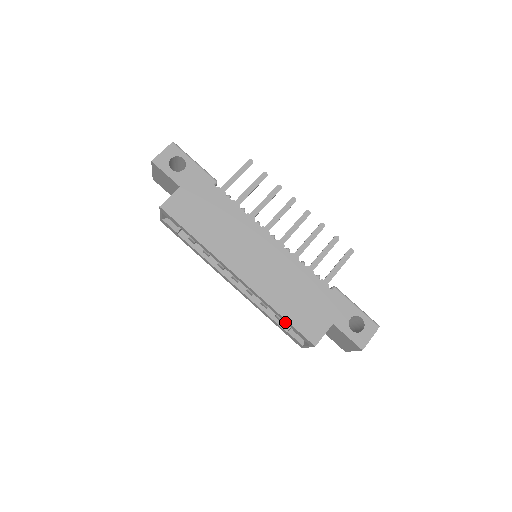
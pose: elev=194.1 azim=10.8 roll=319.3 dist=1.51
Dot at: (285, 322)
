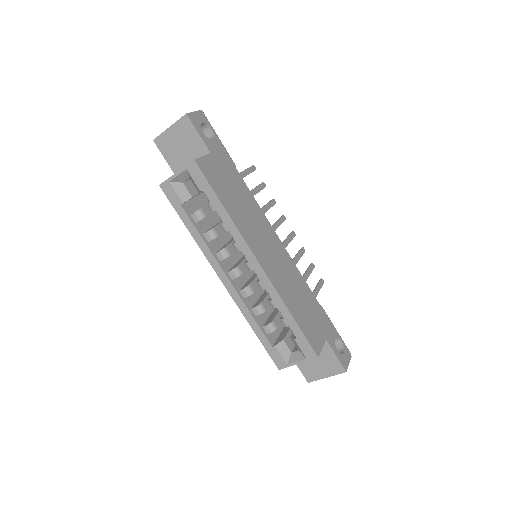
Dot at: (290, 327)
